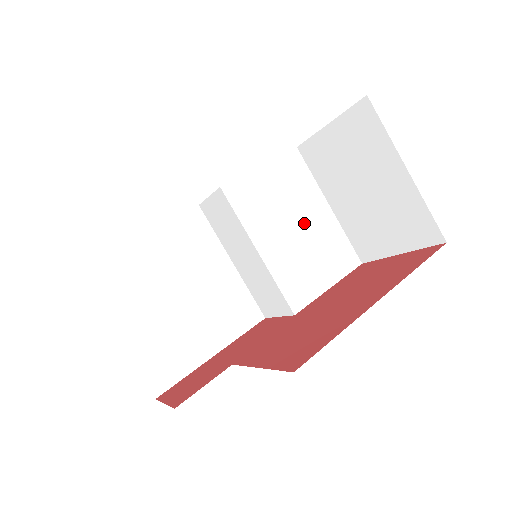
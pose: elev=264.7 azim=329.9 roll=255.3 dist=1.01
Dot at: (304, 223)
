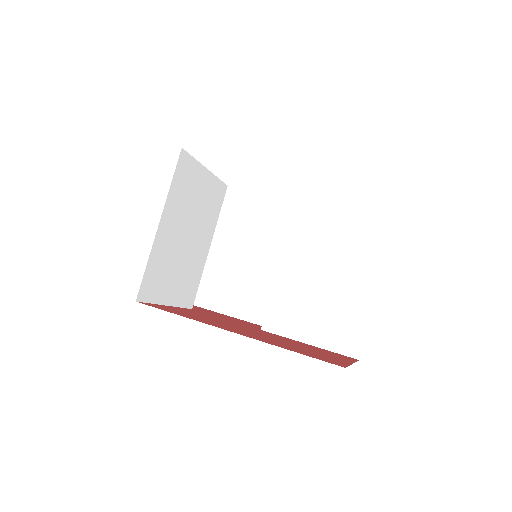
Dot at: (338, 279)
